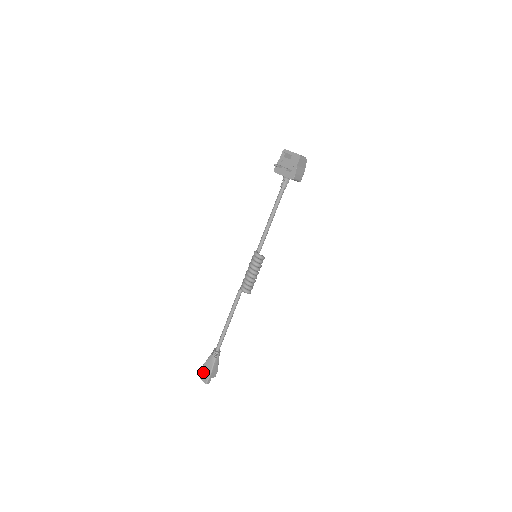
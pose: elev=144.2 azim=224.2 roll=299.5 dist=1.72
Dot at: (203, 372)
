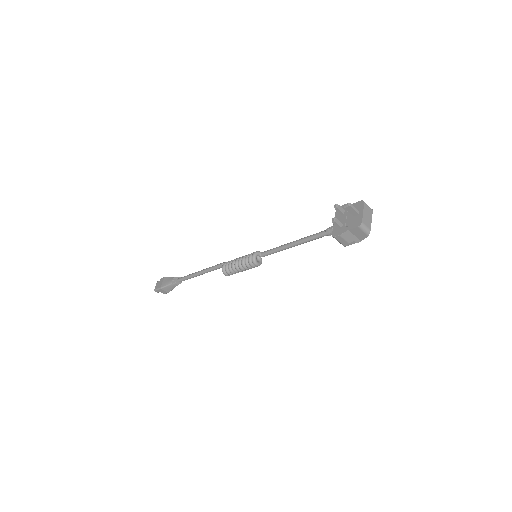
Dot at: (160, 281)
